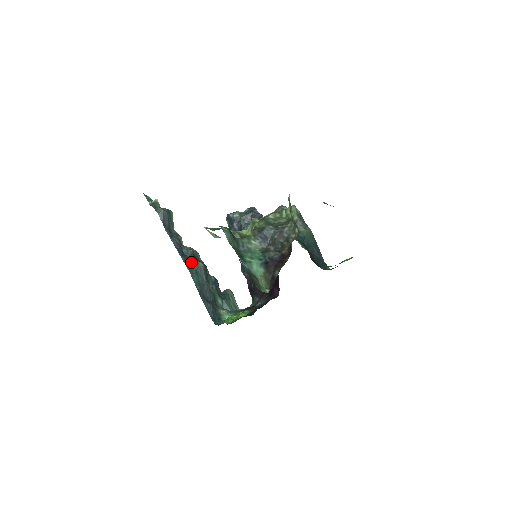
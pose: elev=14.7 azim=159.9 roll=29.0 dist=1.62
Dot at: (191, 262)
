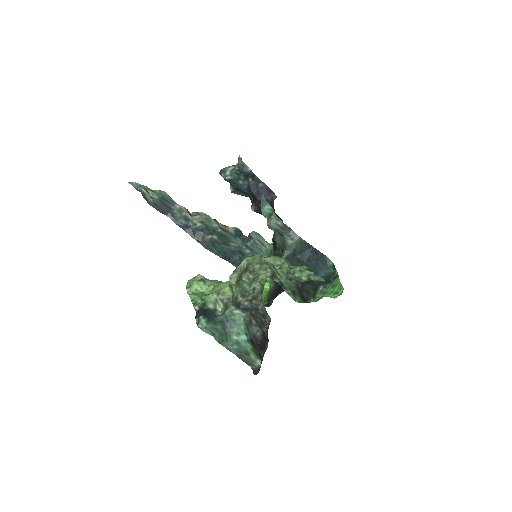
Dot at: (204, 239)
